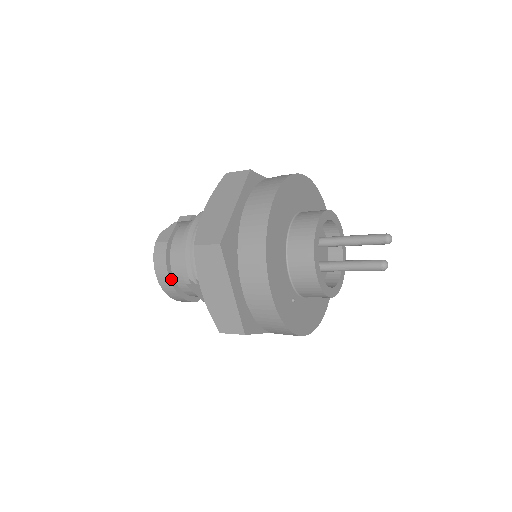
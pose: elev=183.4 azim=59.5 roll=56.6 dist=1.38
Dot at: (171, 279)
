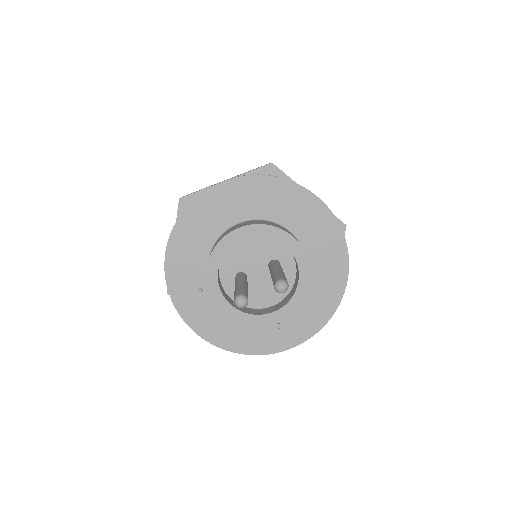
Dot at: occluded
